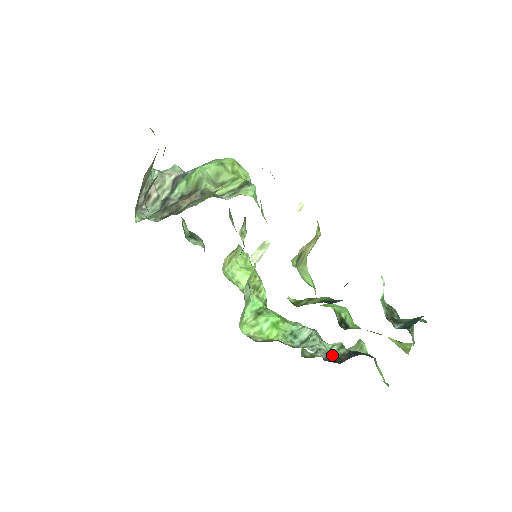
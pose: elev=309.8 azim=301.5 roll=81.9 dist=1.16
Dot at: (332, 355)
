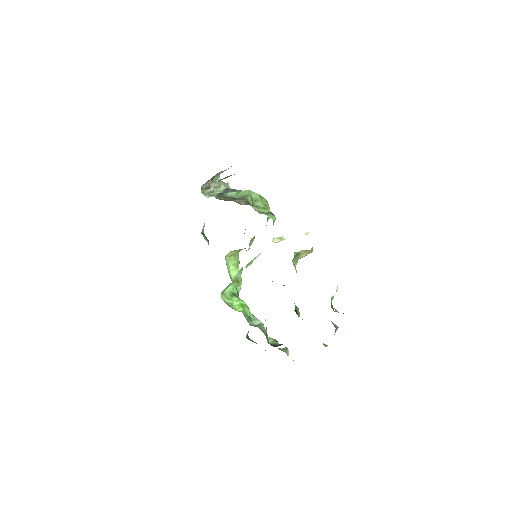
Dot at: occluded
